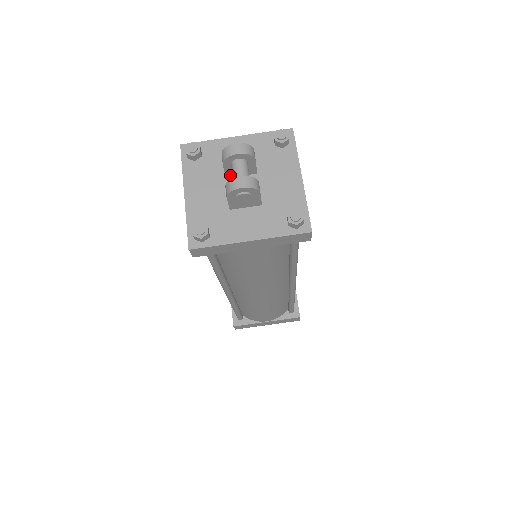
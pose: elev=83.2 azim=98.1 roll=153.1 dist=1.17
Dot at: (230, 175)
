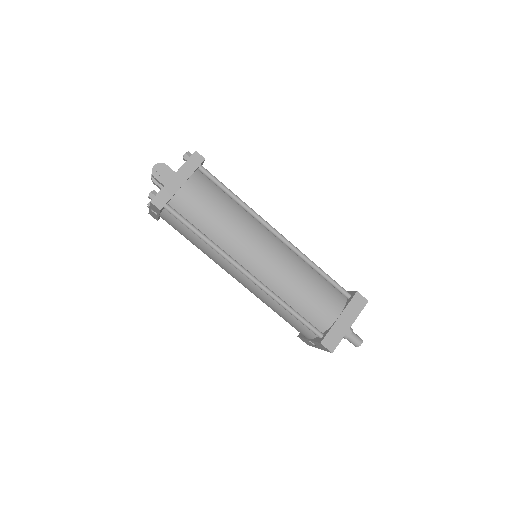
Dot at: occluded
